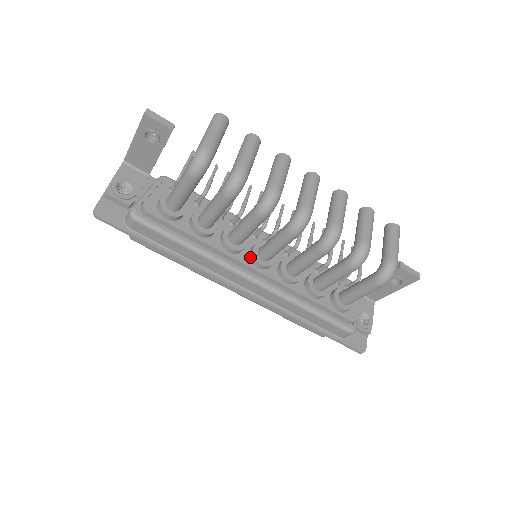
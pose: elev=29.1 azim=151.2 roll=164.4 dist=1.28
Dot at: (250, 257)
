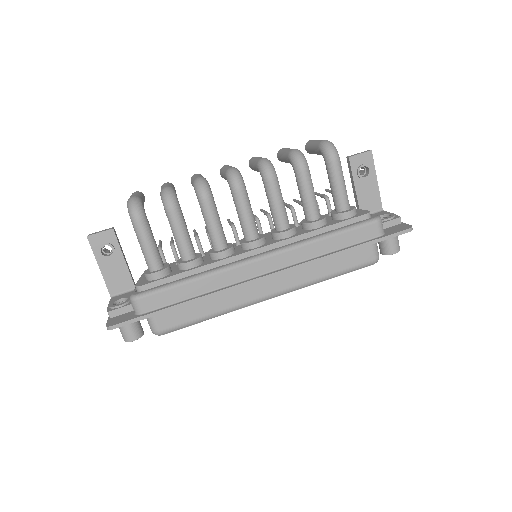
Dot at: (244, 249)
